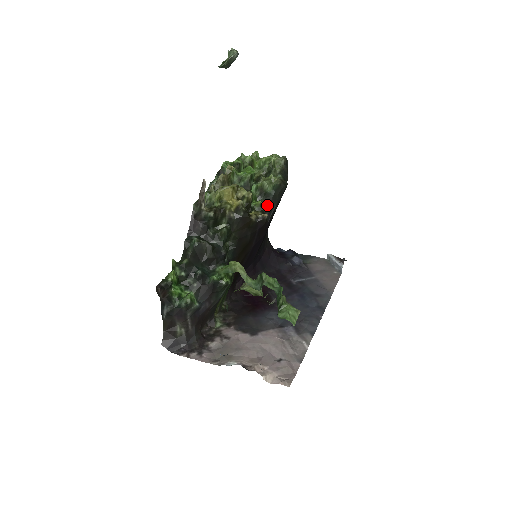
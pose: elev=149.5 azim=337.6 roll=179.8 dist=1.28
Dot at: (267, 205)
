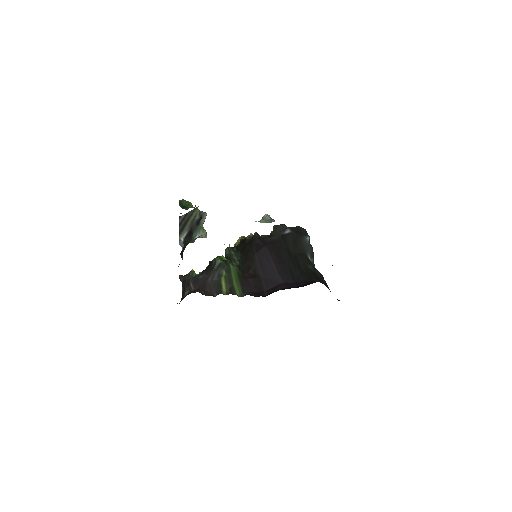
Dot at: (265, 235)
